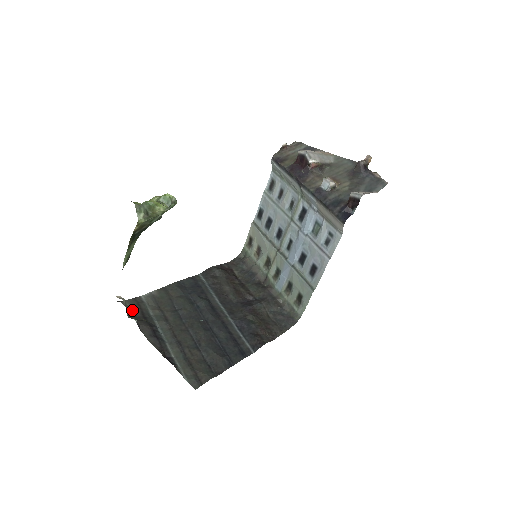
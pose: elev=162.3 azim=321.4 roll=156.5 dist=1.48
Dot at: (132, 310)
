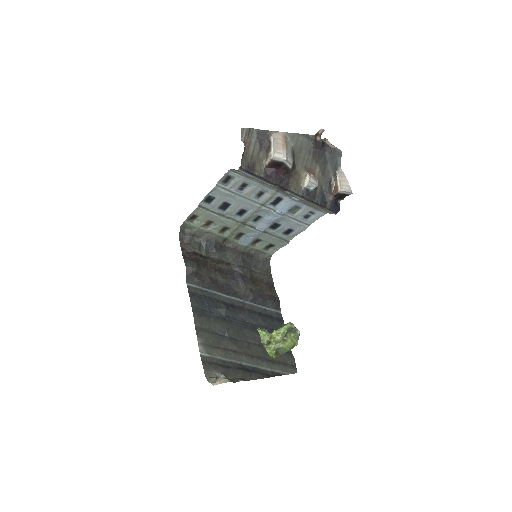
Dot at: (217, 372)
